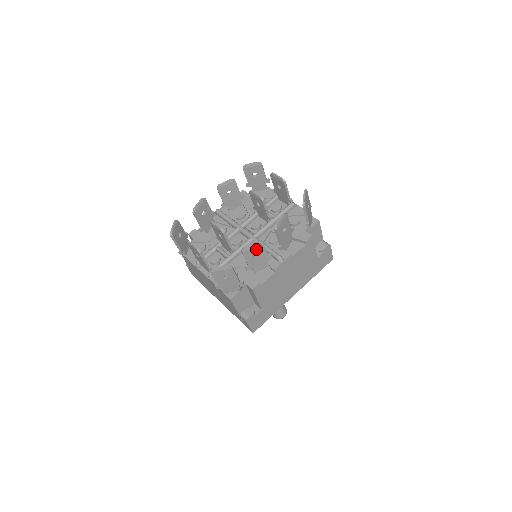
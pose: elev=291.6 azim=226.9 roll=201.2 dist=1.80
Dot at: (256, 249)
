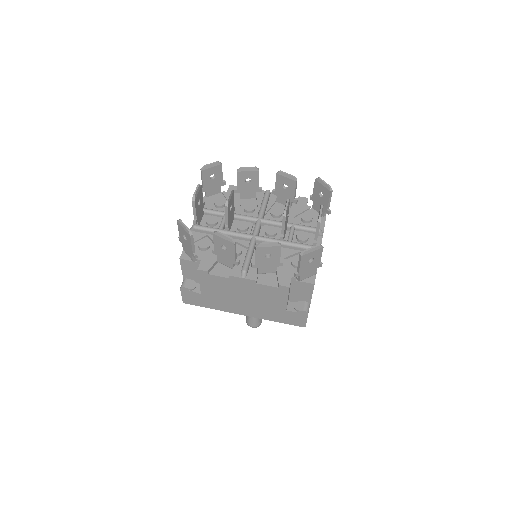
Dot at: (227, 243)
